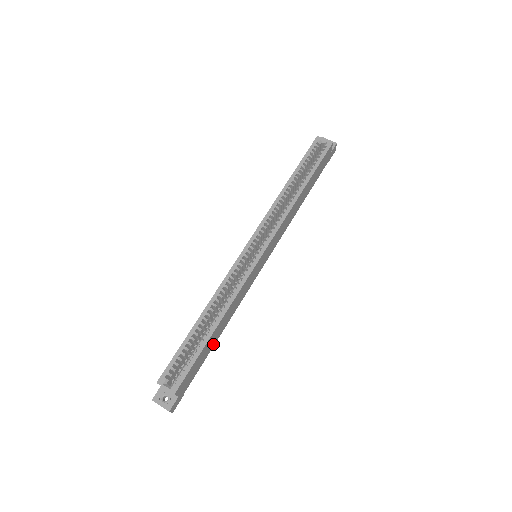
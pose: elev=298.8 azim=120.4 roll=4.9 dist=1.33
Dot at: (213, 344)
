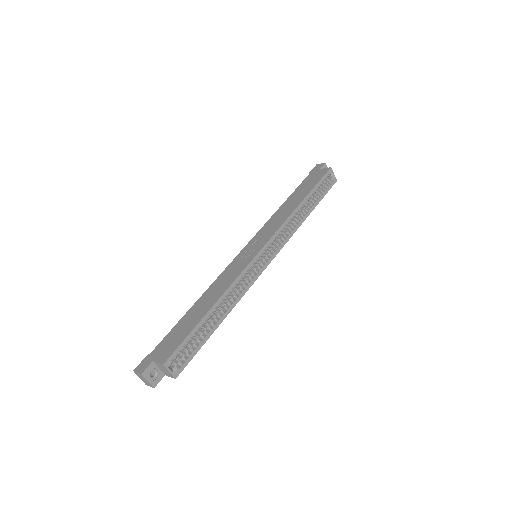
Dot at: occluded
